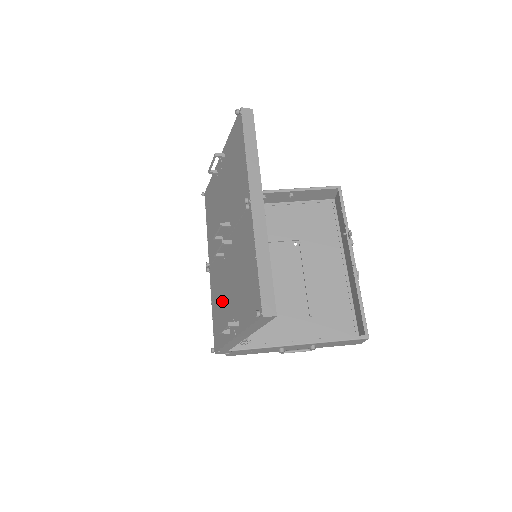
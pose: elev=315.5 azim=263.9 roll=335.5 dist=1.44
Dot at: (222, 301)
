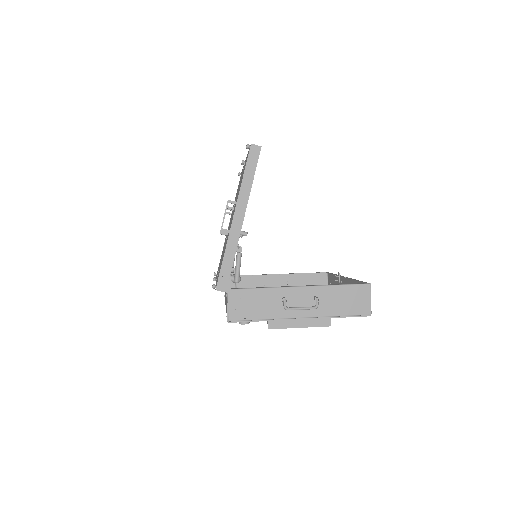
Dot at: occluded
